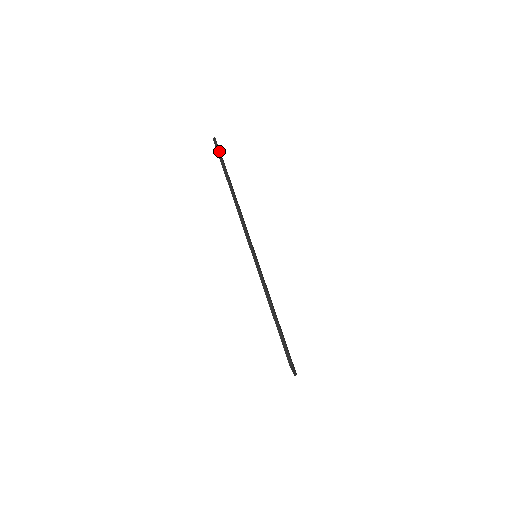
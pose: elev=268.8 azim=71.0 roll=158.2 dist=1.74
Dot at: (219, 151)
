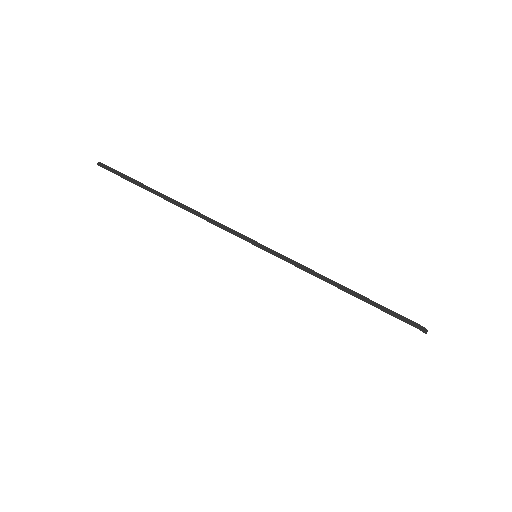
Dot at: (118, 173)
